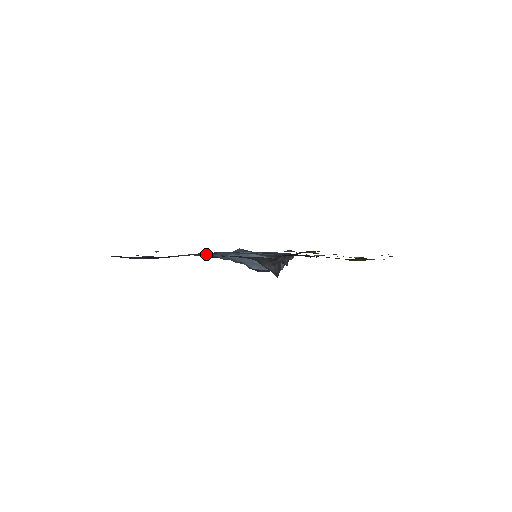
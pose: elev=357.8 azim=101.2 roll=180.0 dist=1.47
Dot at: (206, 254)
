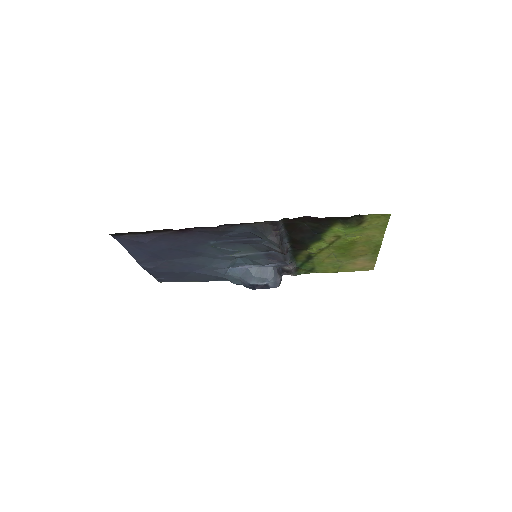
Dot at: (207, 267)
